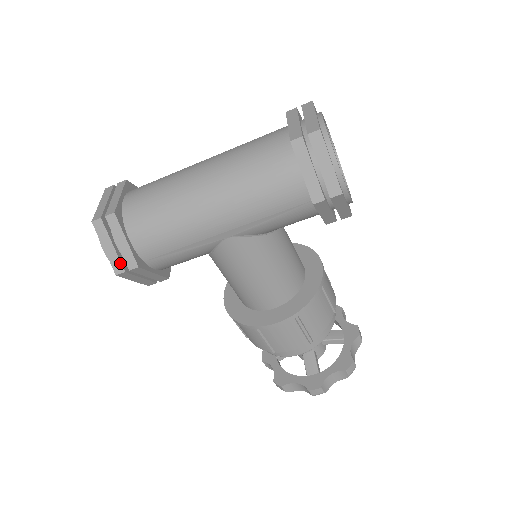
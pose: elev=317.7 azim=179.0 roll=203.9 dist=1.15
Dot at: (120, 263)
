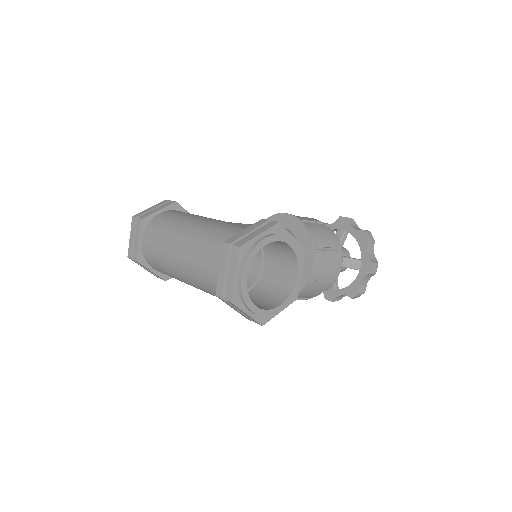
Dot at: (155, 275)
